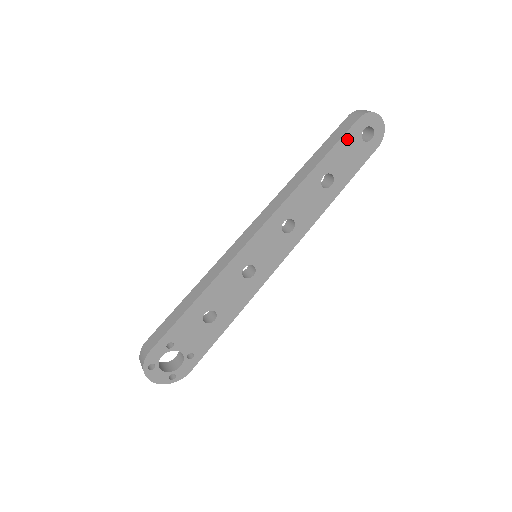
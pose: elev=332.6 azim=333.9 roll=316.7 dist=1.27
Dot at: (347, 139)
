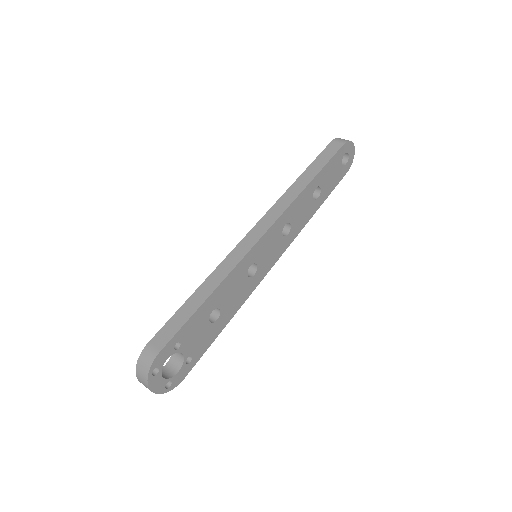
Dot at: (335, 159)
